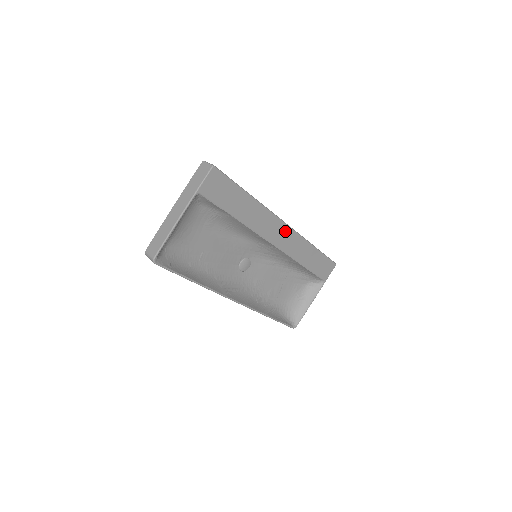
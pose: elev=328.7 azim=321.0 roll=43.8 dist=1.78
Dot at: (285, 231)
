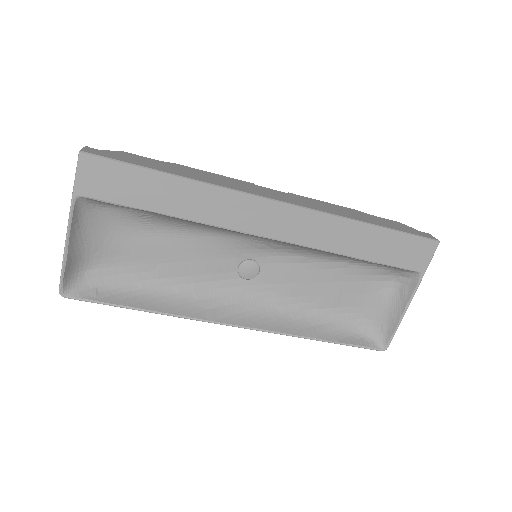
Dot at: (281, 212)
